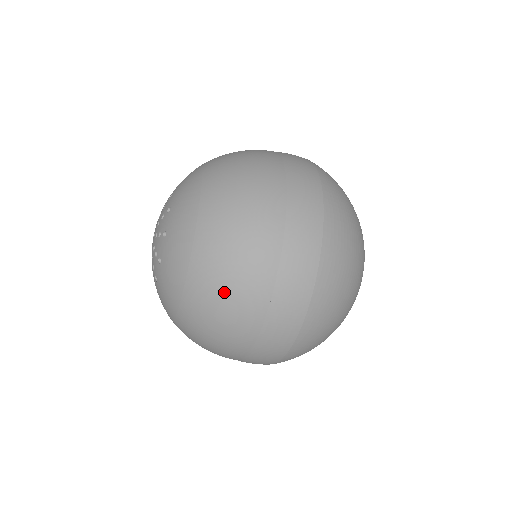
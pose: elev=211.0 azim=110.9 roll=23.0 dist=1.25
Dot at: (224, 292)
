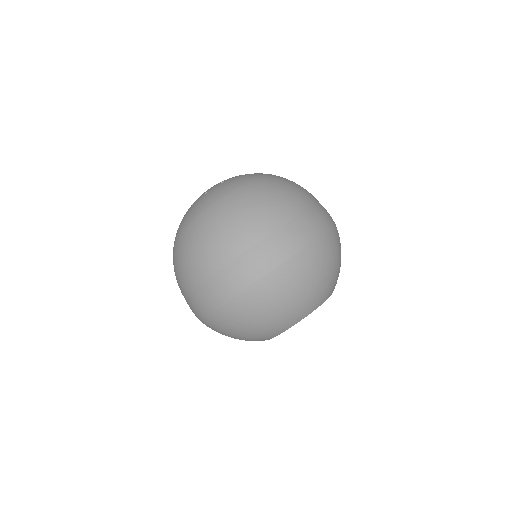
Dot at: (270, 195)
